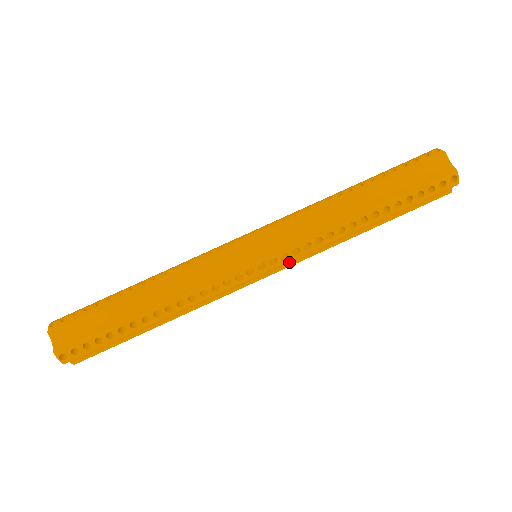
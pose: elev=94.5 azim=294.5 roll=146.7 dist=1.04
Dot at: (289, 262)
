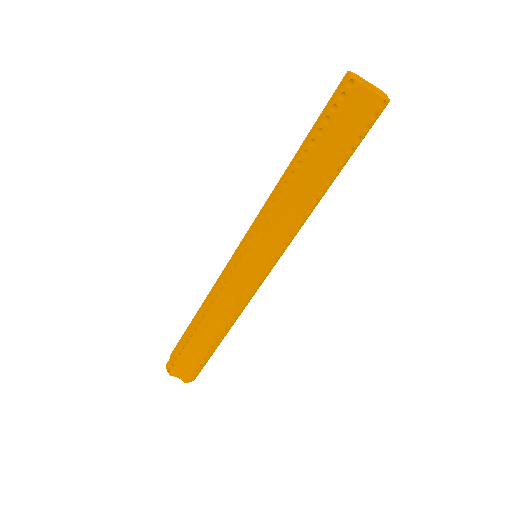
Dot at: occluded
